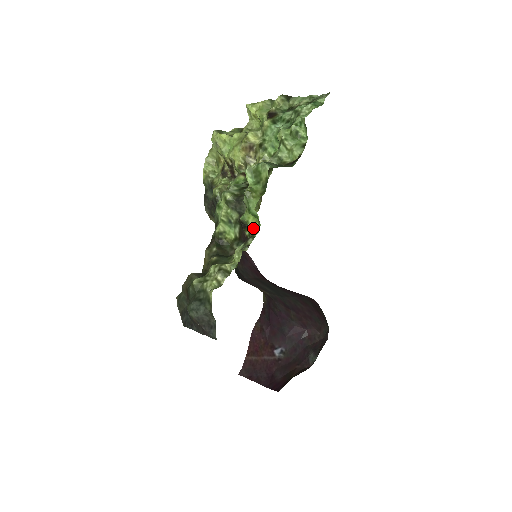
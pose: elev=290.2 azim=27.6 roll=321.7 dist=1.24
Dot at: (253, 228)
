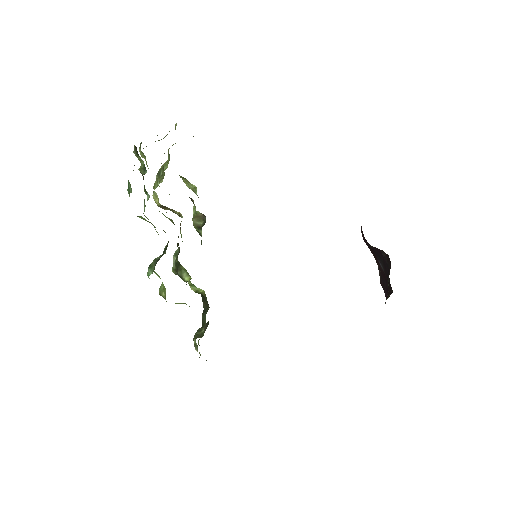
Dot at: (189, 306)
